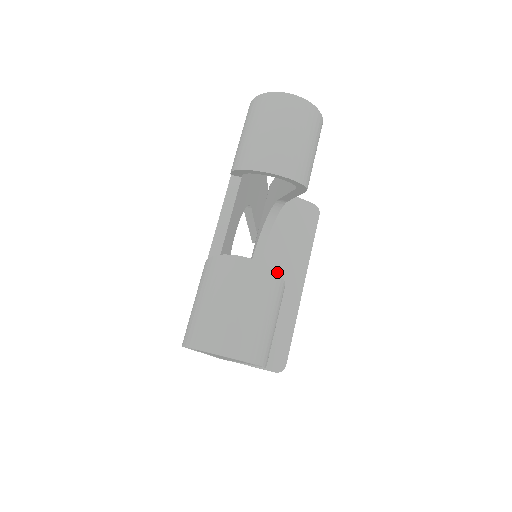
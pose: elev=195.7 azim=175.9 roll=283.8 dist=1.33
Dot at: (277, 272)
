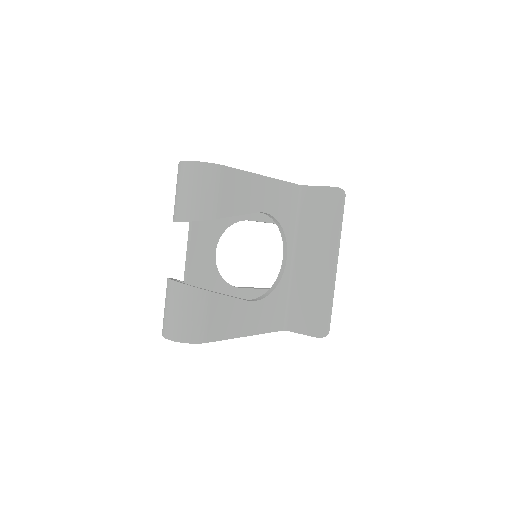
Dot at: (188, 285)
